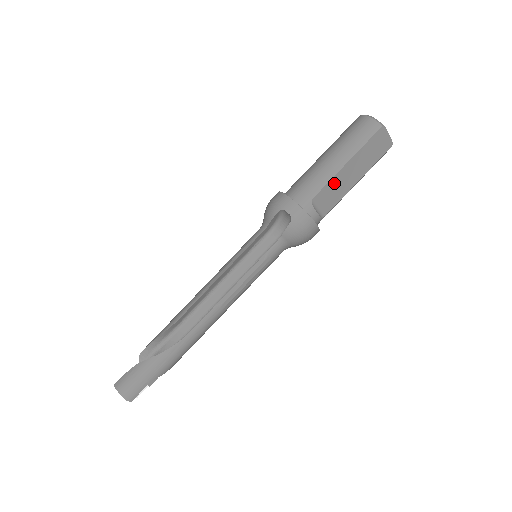
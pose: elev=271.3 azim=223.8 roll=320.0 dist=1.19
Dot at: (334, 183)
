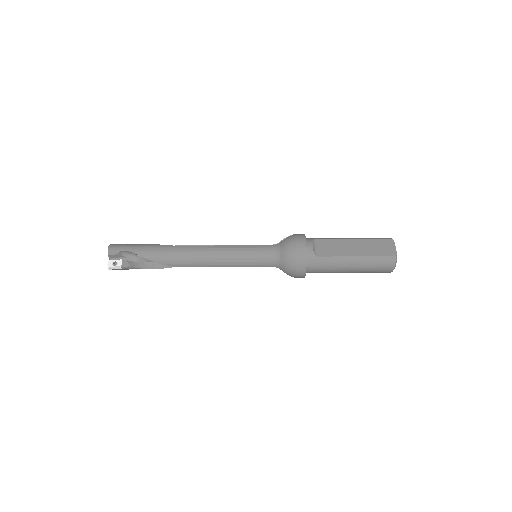
Dot at: (337, 243)
